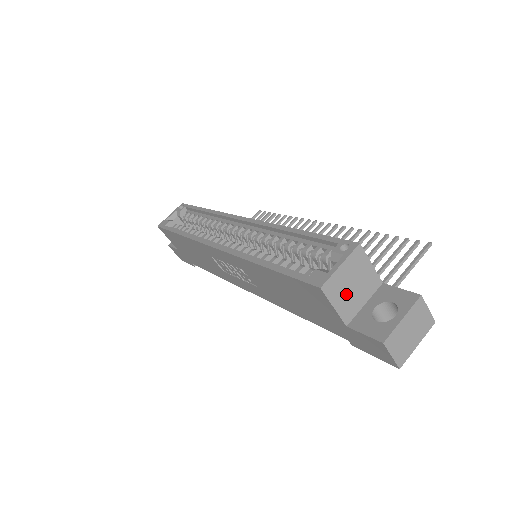
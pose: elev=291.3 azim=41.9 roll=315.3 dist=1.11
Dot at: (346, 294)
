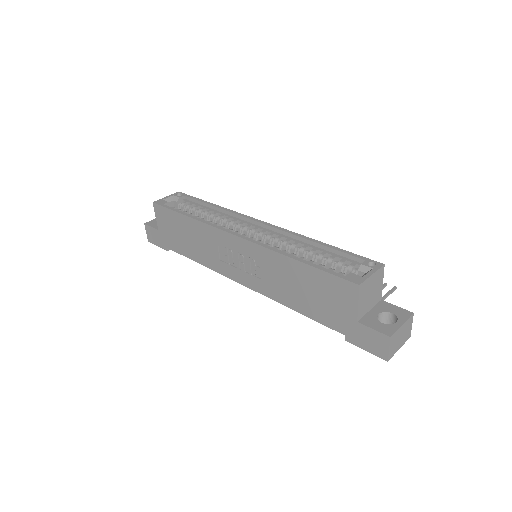
Dot at: (366, 297)
